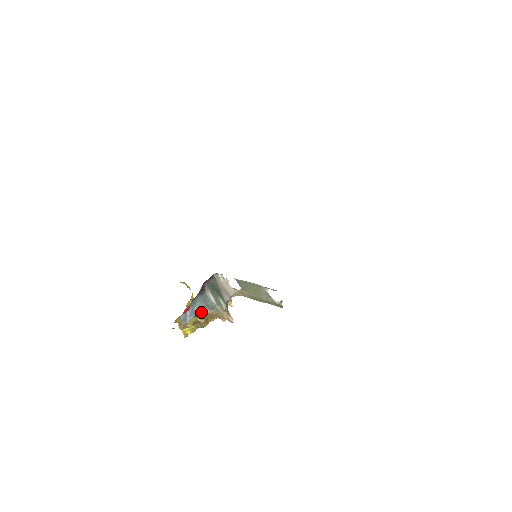
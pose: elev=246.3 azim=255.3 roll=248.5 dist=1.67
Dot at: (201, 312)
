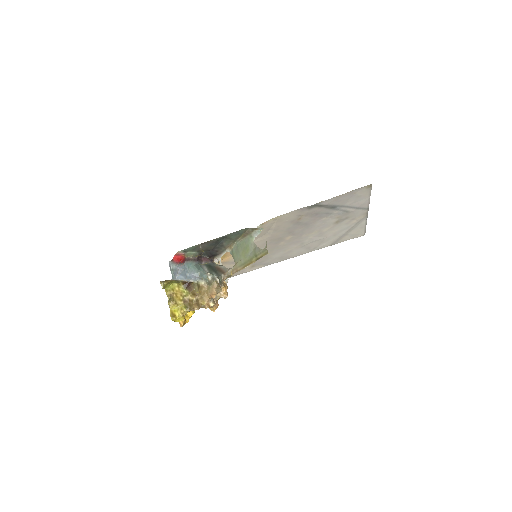
Dot at: (193, 287)
